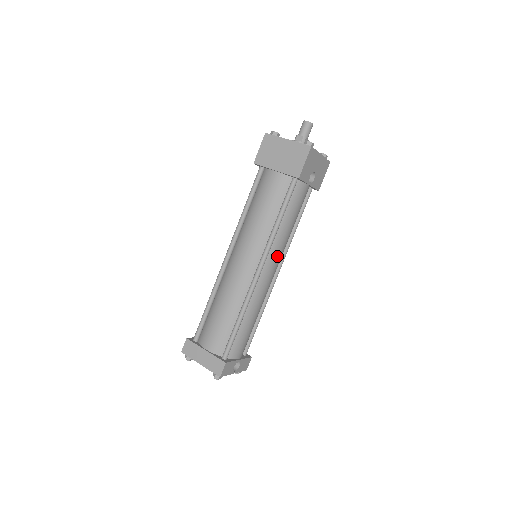
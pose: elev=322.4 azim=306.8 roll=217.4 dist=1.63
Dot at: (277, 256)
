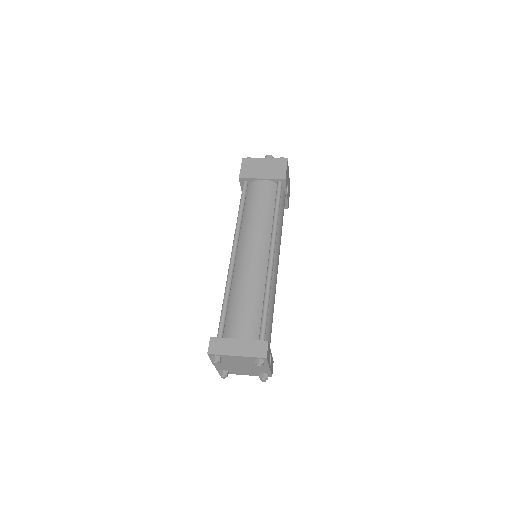
Dot at: (279, 248)
